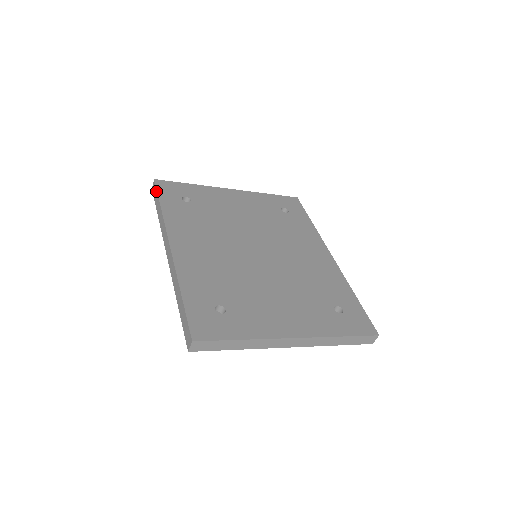
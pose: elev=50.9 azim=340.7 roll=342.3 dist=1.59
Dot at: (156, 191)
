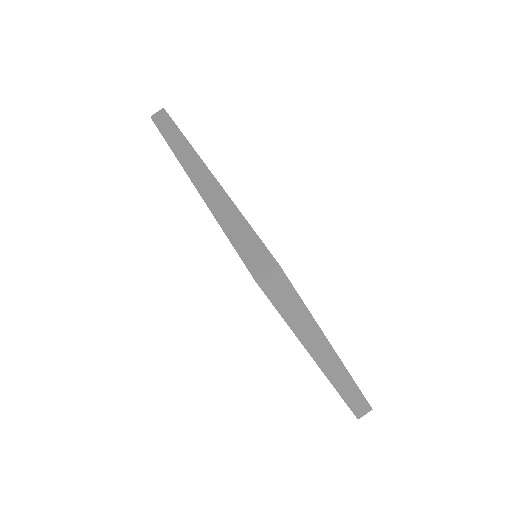
Dot at: (168, 117)
